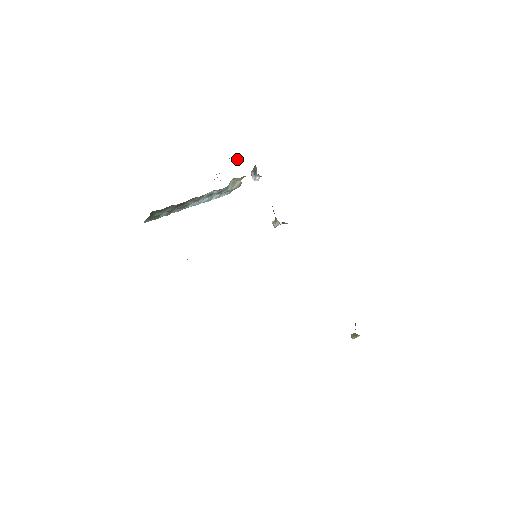
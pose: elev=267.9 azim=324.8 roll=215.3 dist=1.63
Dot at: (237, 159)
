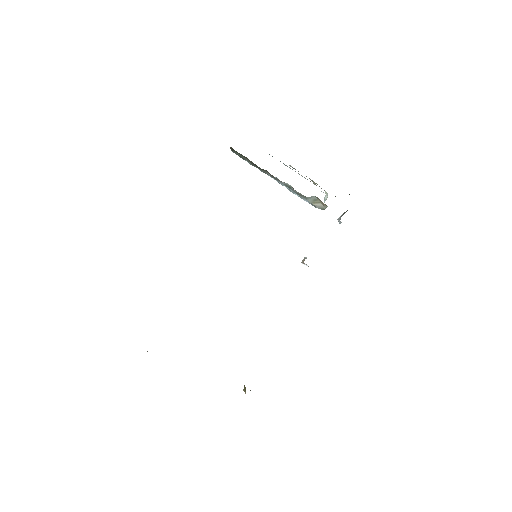
Dot at: occluded
